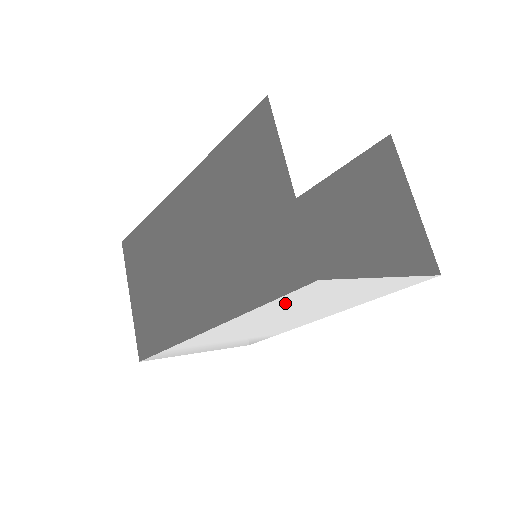
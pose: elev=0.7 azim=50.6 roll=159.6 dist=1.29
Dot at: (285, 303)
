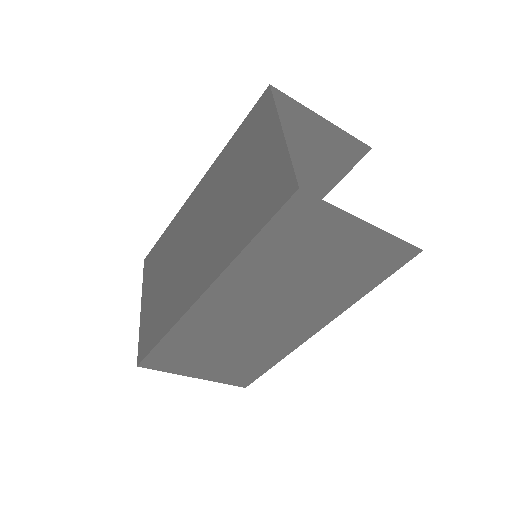
Dot at: occluded
